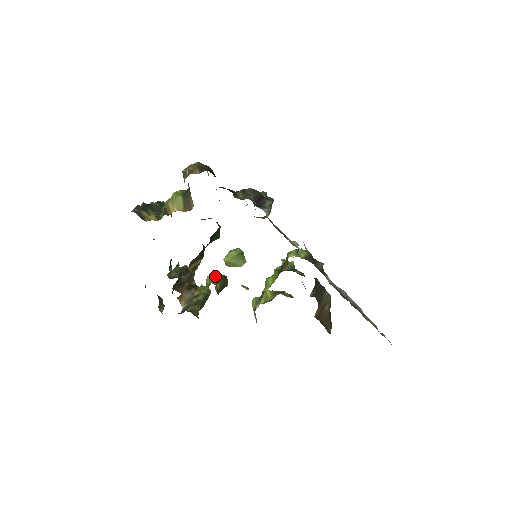
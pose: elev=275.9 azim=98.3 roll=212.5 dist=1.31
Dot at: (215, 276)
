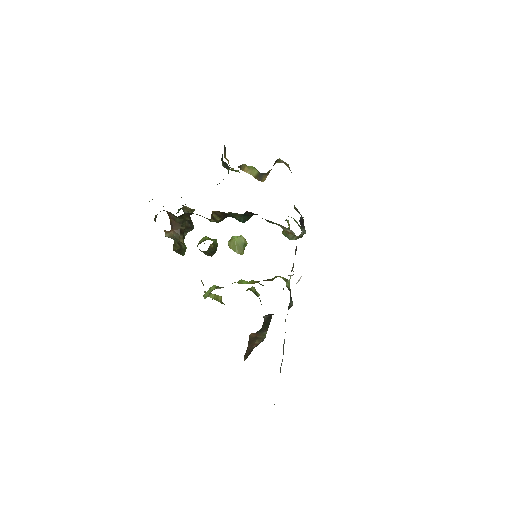
Dot at: (215, 240)
